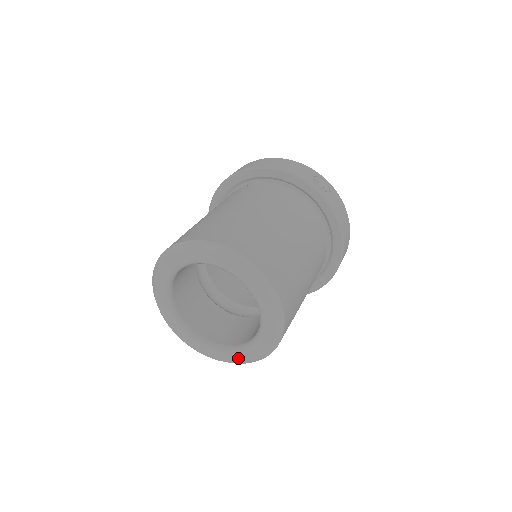
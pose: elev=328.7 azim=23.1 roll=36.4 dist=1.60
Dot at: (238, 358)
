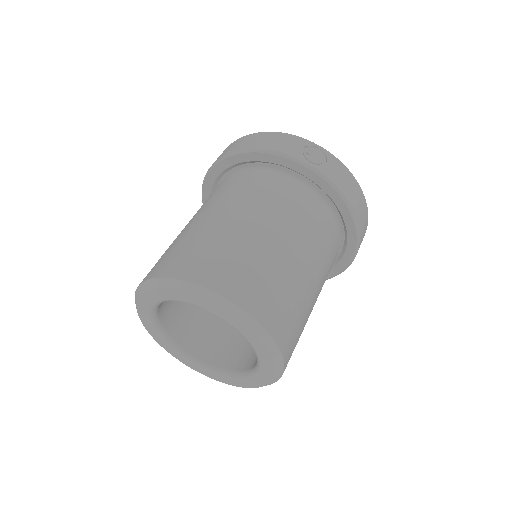
Dot at: (248, 384)
